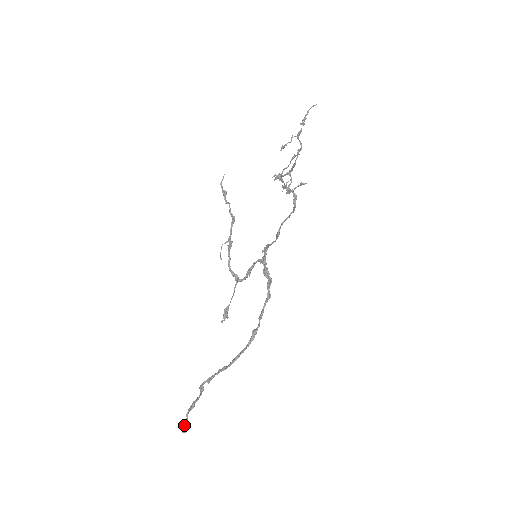
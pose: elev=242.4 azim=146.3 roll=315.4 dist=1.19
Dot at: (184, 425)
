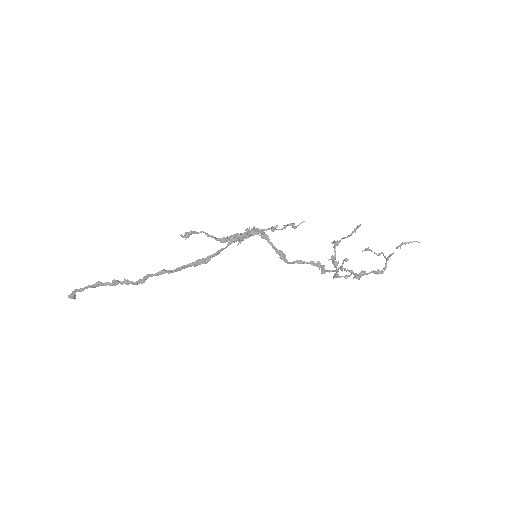
Dot at: (77, 289)
